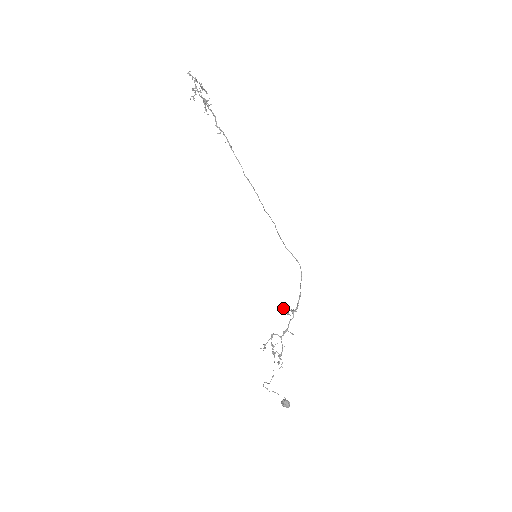
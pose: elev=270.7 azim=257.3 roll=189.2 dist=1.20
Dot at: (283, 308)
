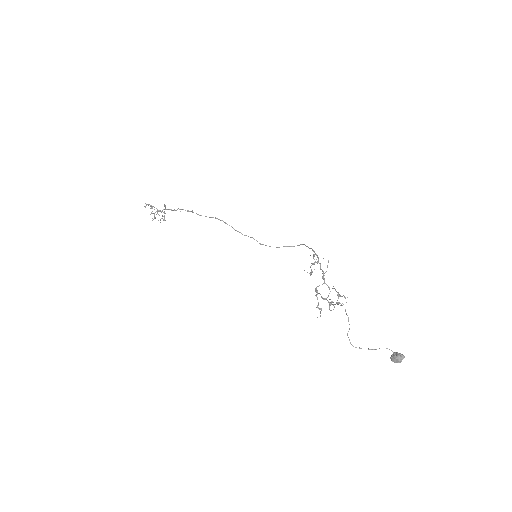
Dot at: occluded
